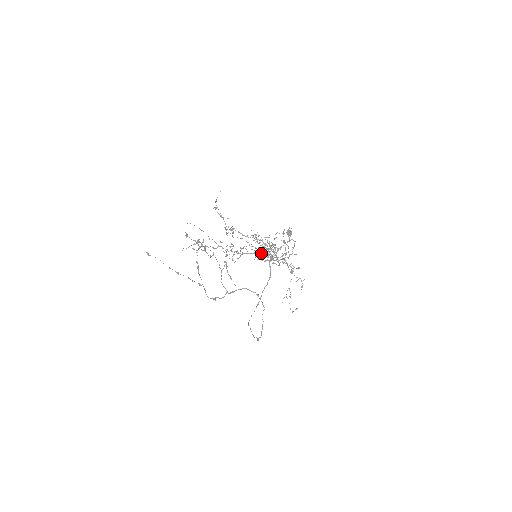
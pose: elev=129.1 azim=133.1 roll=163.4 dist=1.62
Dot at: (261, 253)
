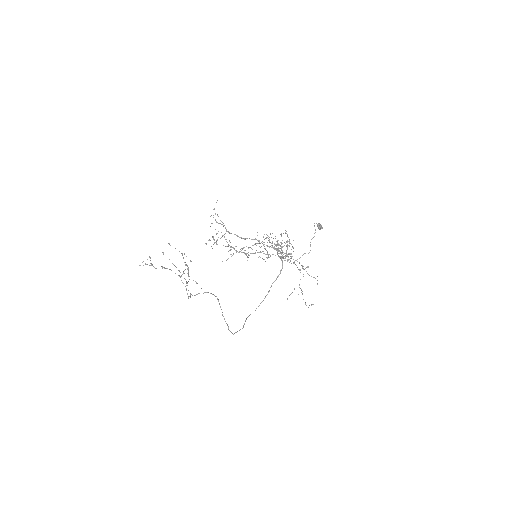
Dot at: occluded
